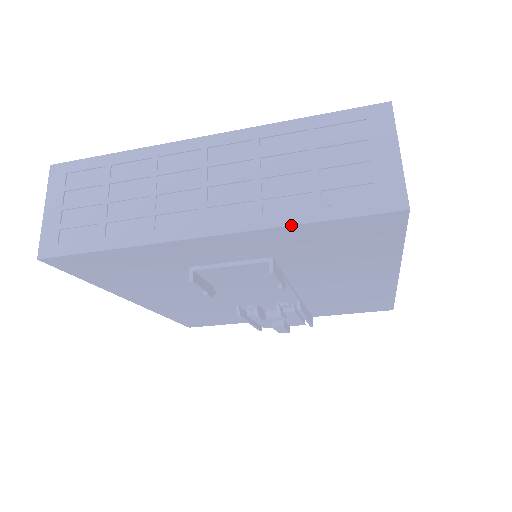
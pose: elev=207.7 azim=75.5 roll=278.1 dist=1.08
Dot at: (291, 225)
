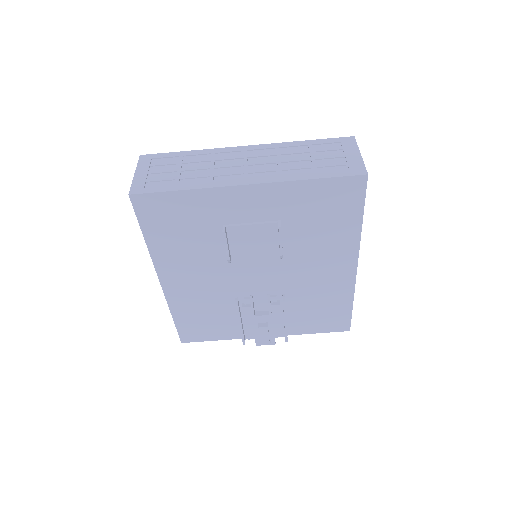
Dot at: (301, 180)
